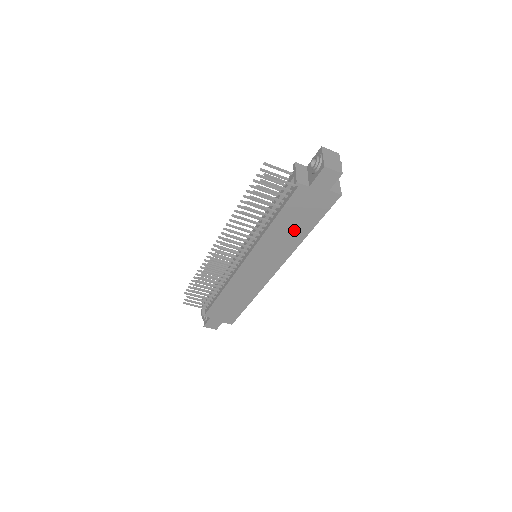
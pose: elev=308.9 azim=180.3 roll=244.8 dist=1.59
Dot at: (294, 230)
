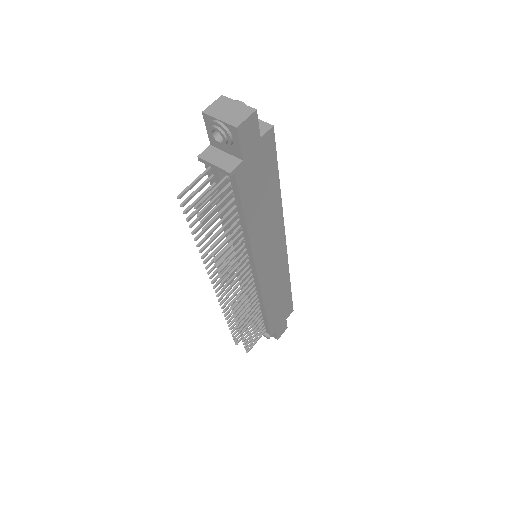
Dot at: (267, 204)
